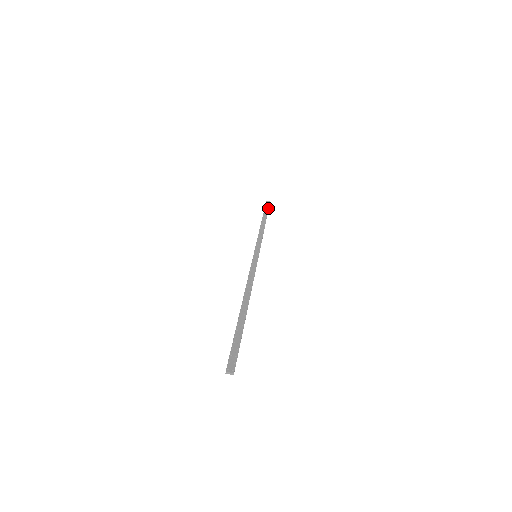
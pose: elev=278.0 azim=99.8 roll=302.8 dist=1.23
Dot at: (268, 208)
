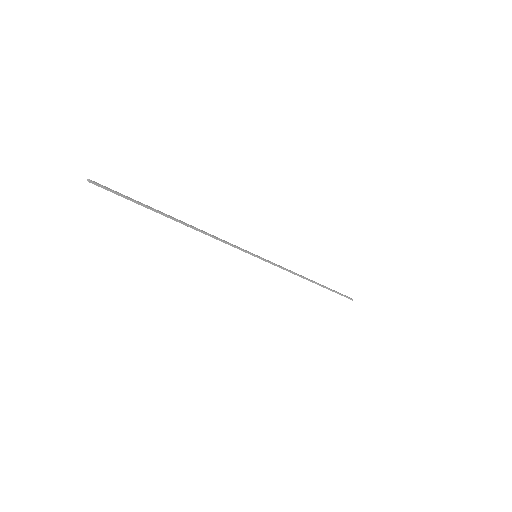
Dot at: (340, 293)
